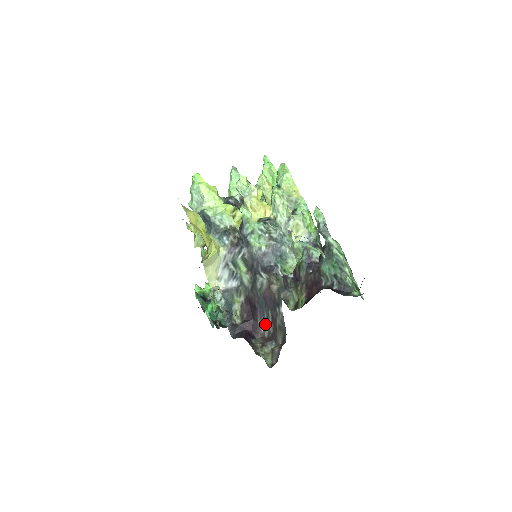
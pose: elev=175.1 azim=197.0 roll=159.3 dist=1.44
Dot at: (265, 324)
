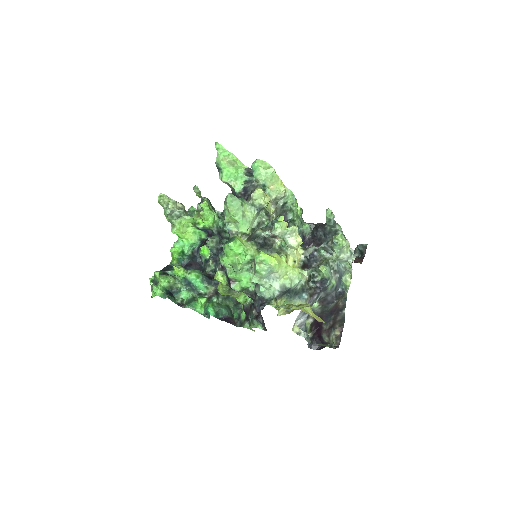
Dot at: (327, 324)
